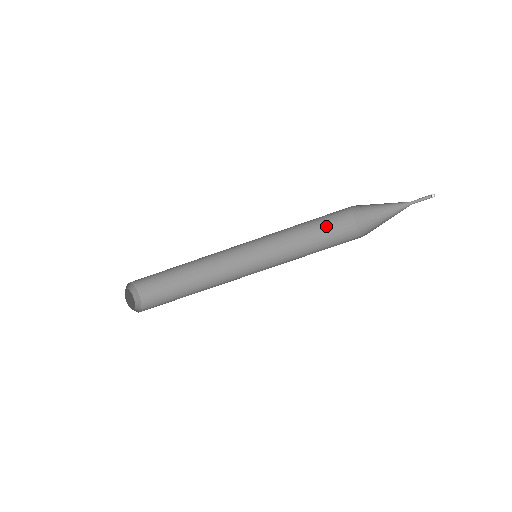
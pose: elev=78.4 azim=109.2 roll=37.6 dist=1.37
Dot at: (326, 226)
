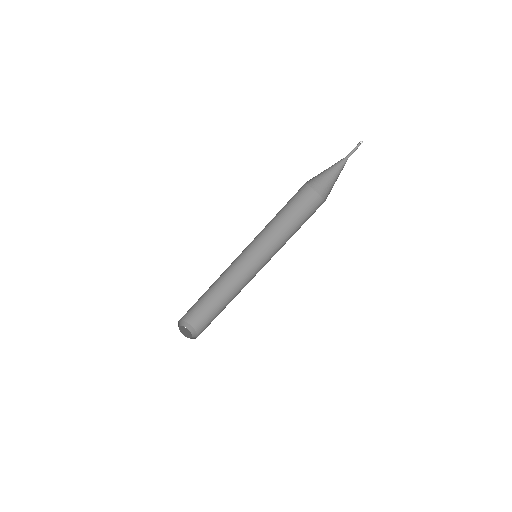
Dot at: (302, 212)
